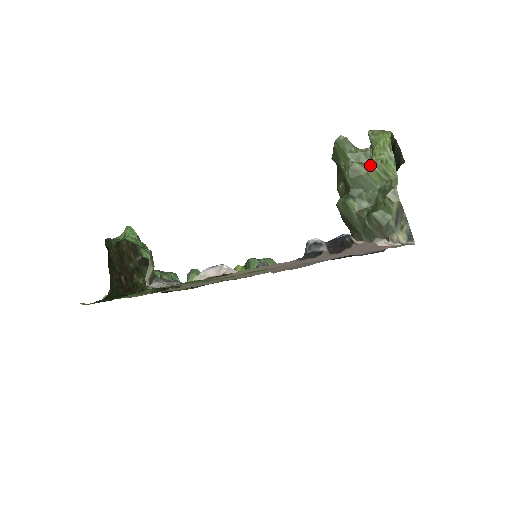
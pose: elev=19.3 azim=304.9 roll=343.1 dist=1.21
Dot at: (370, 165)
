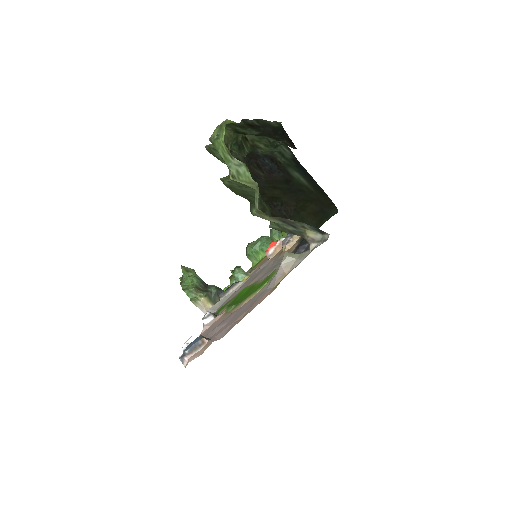
Dot at: (232, 181)
